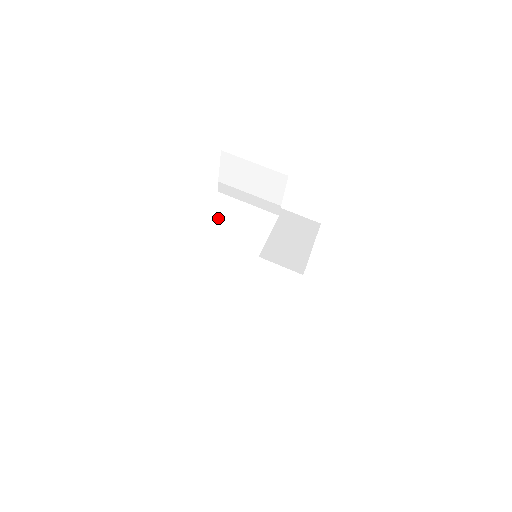
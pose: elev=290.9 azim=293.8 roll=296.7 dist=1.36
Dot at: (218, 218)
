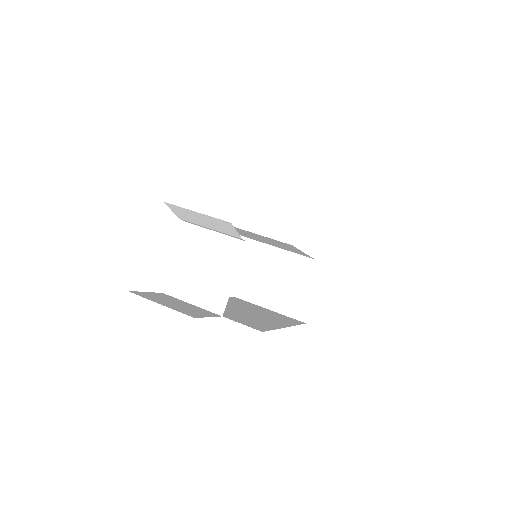
Dot at: (189, 254)
